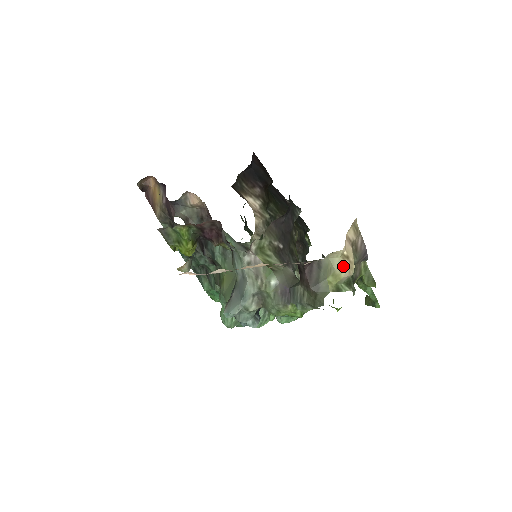
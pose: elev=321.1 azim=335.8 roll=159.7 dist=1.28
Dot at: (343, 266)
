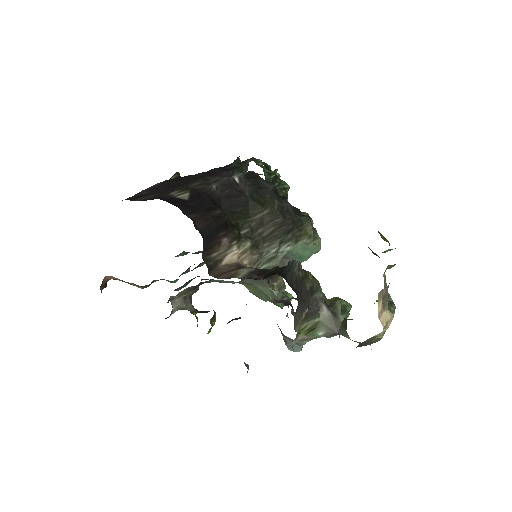
Dot at: (386, 329)
